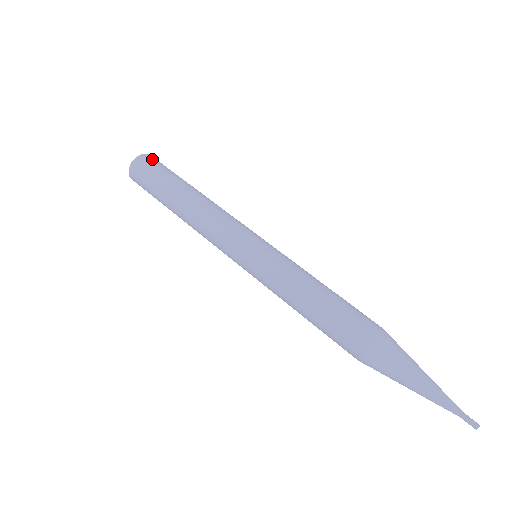
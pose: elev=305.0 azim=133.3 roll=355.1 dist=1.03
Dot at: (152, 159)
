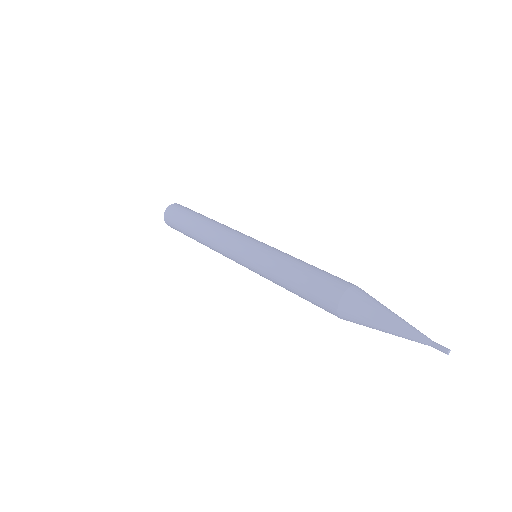
Dot at: (175, 207)
